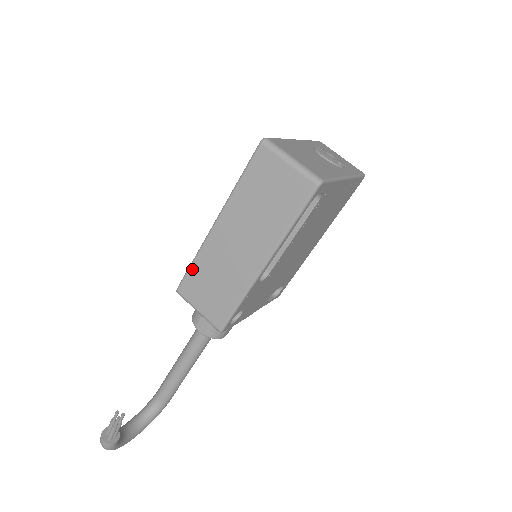
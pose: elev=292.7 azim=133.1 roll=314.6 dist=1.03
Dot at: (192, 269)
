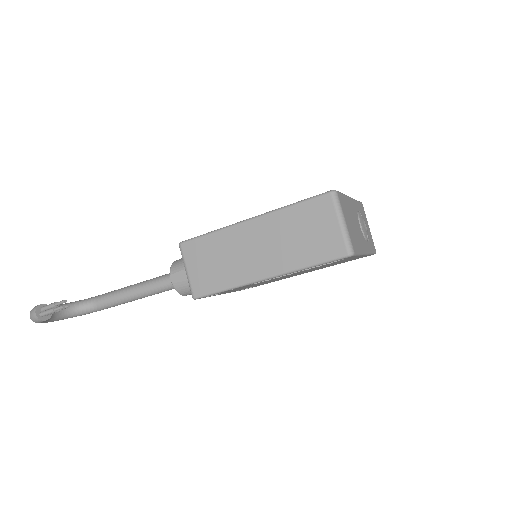
Dot at: (205, 238)
